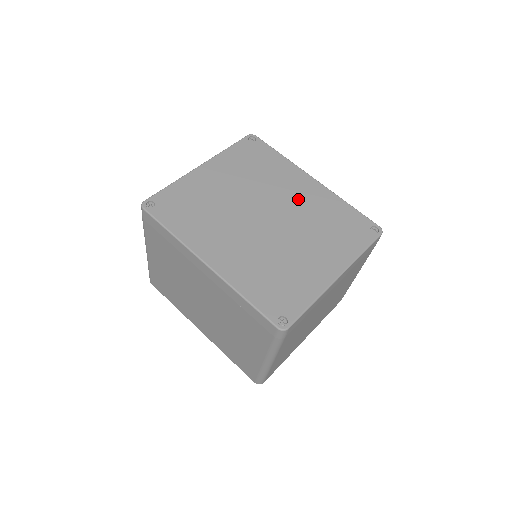
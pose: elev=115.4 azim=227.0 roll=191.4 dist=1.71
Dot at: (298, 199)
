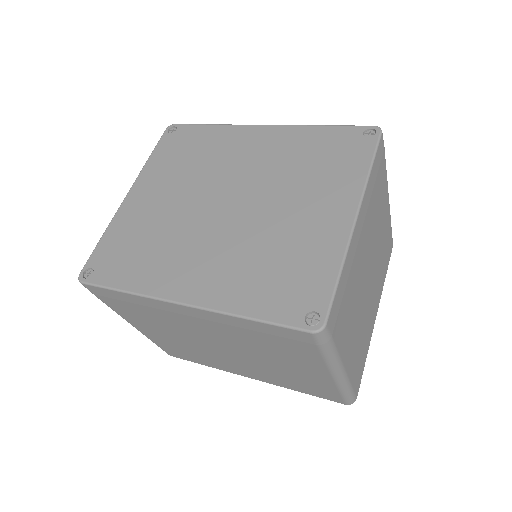
Dot at: (256, 159)
